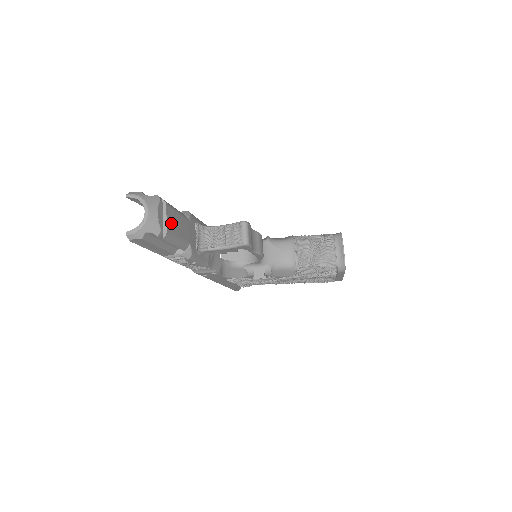
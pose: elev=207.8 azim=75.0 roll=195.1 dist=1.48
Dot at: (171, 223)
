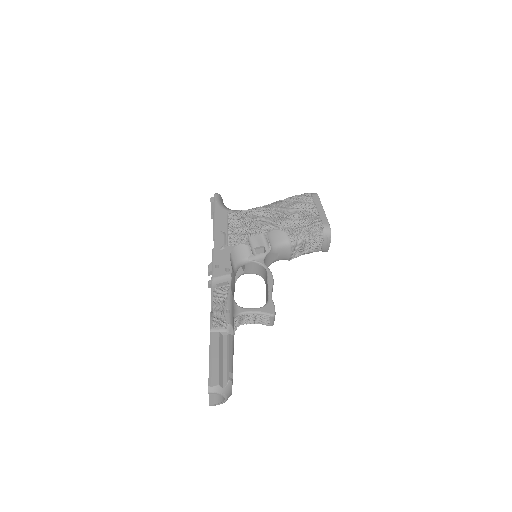
Dot at: occluded
